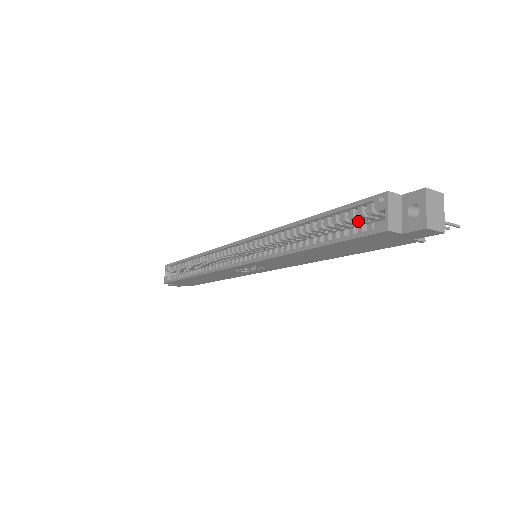
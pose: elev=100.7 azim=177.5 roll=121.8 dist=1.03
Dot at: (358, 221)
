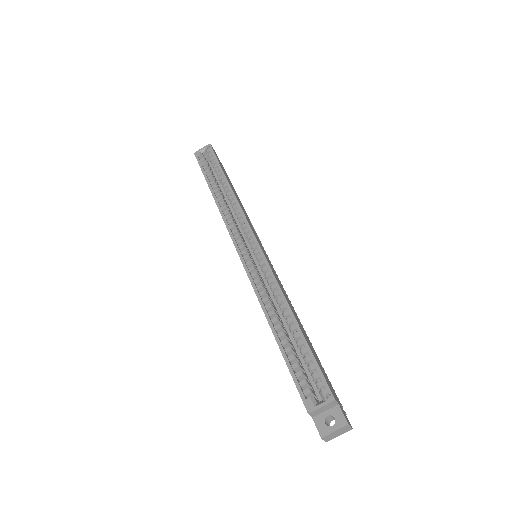
Dot at: (310, 371)
